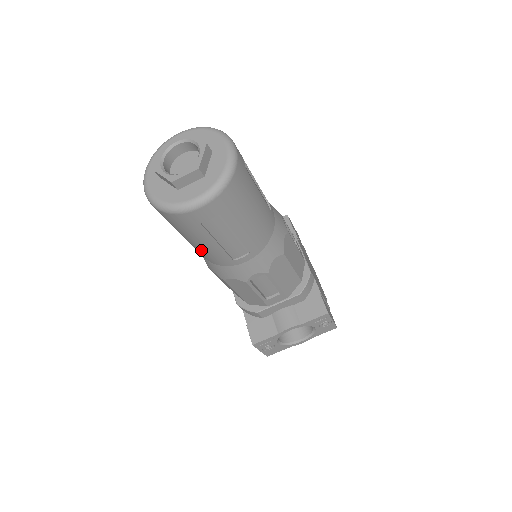
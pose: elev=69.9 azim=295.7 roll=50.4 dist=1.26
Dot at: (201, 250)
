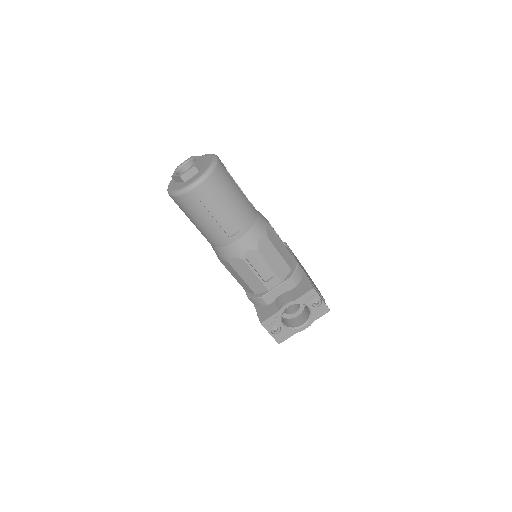
Dot at: (207, 232)
